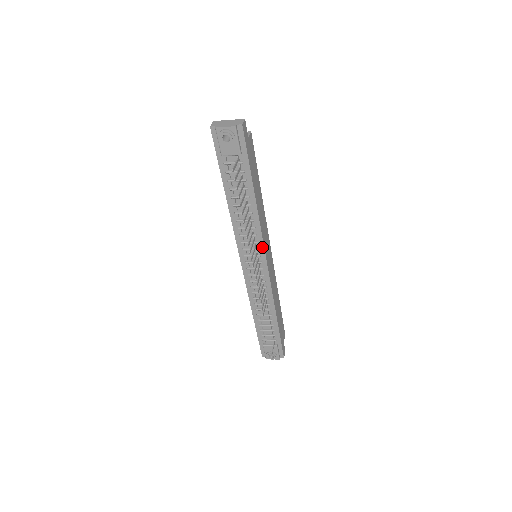
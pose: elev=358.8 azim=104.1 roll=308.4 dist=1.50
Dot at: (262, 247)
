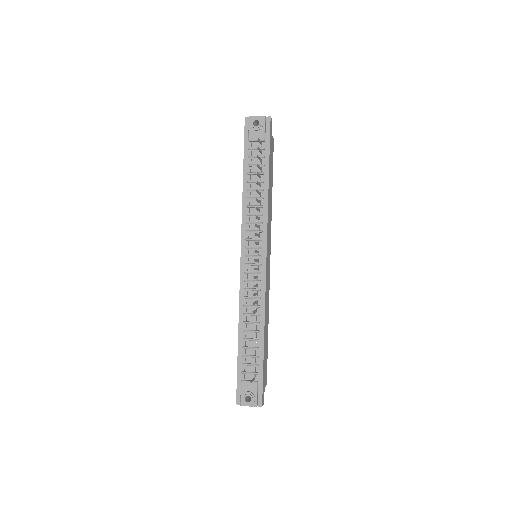
Dot at: (265, 238)
